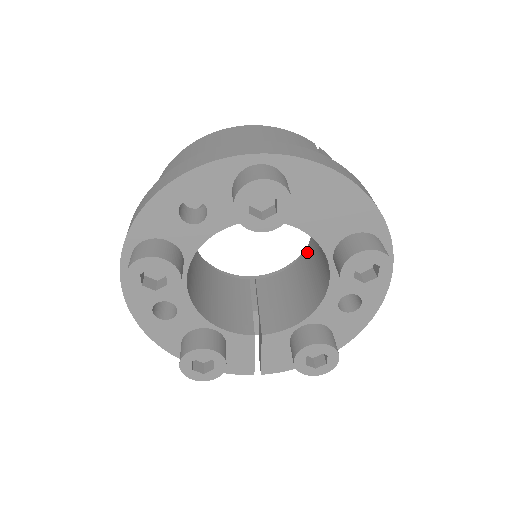
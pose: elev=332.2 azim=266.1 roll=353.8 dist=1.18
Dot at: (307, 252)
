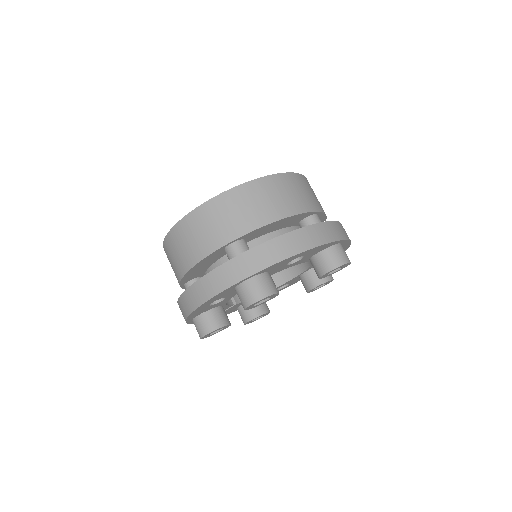
Dot at: occluded
